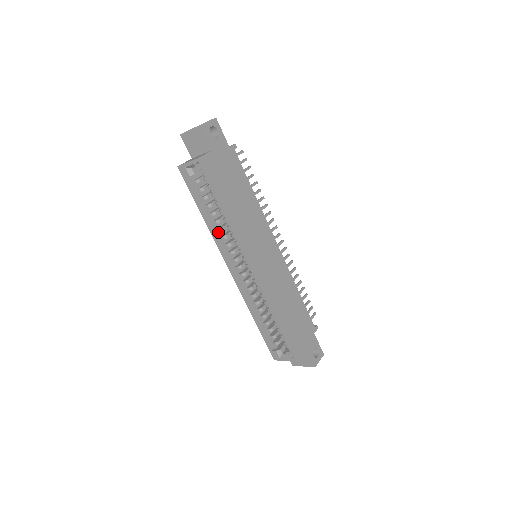
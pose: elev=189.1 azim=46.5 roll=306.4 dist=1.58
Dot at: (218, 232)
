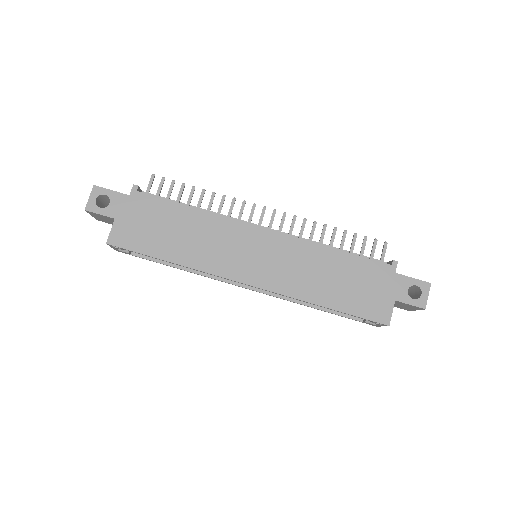
Dot at: occluded
